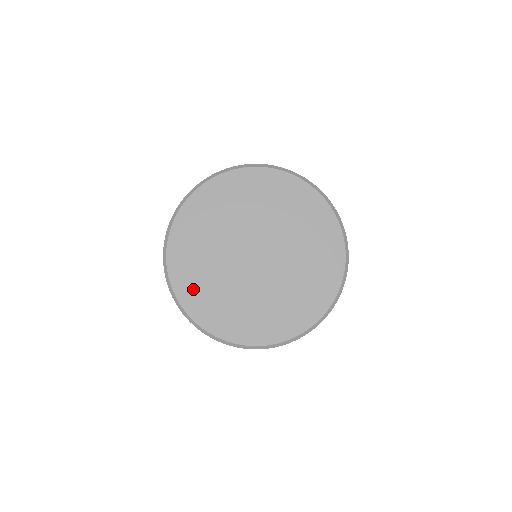
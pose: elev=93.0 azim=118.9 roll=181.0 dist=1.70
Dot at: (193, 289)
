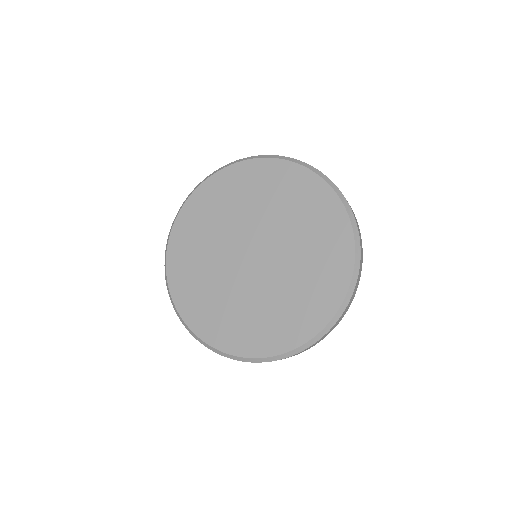
Dot at: (192, 299)
